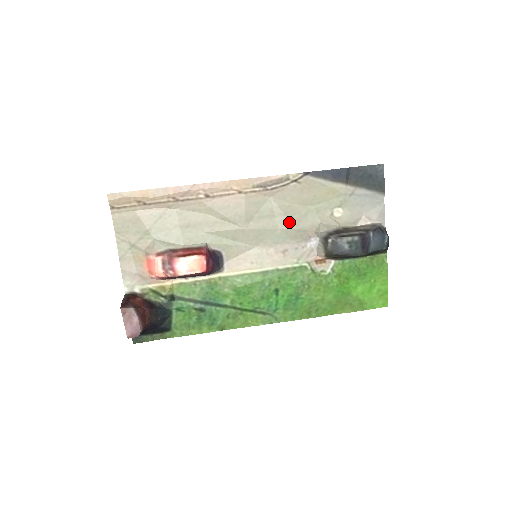
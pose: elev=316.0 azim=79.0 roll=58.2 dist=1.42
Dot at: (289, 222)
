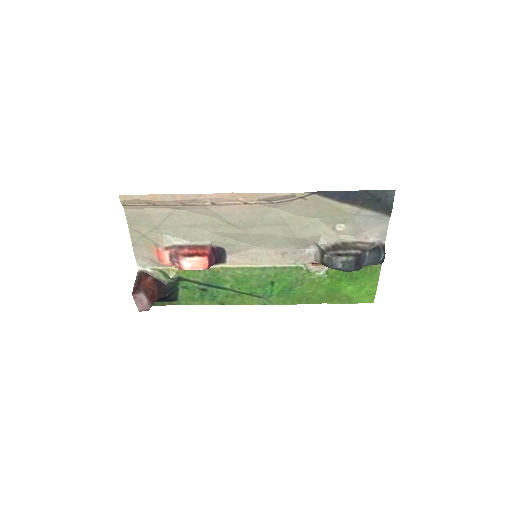
Dot at: (291, 231)
